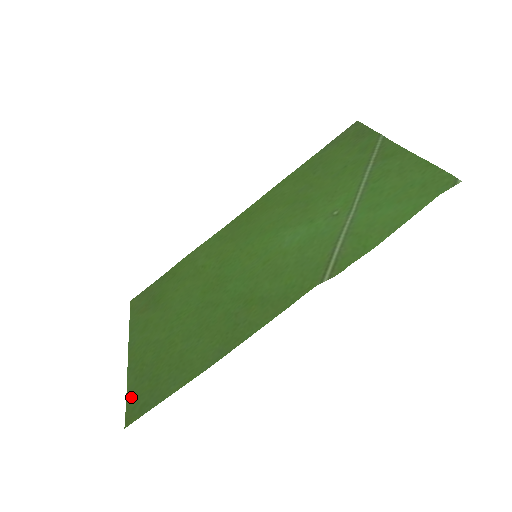
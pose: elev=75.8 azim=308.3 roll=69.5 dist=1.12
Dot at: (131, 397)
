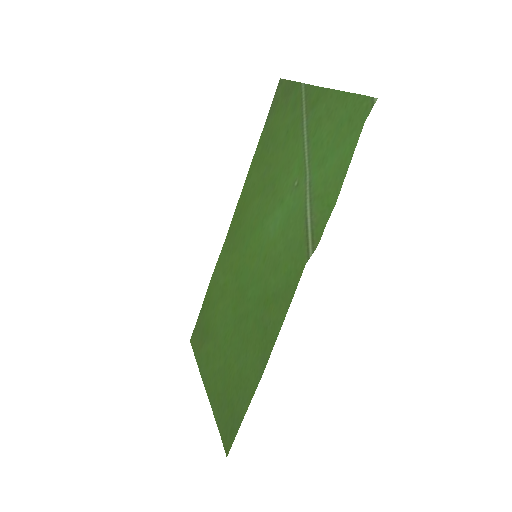
Dot at: (221, 428)
